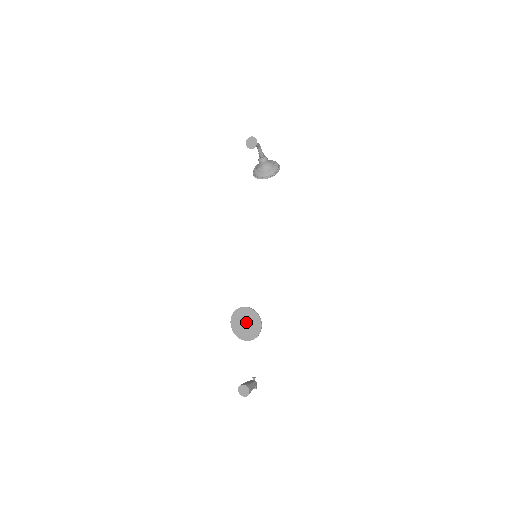
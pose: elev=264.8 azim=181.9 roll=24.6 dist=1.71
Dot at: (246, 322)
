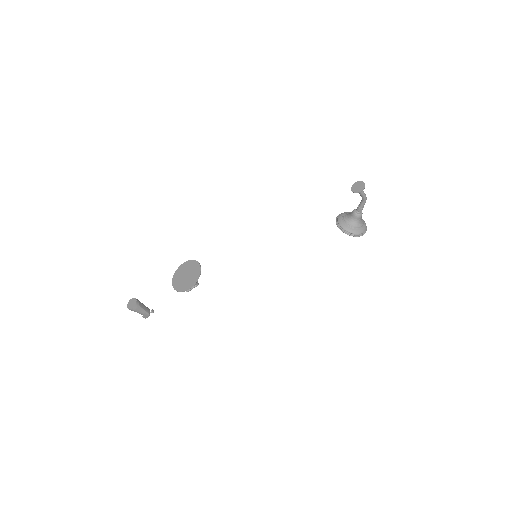
Dot at: (188, 275)
